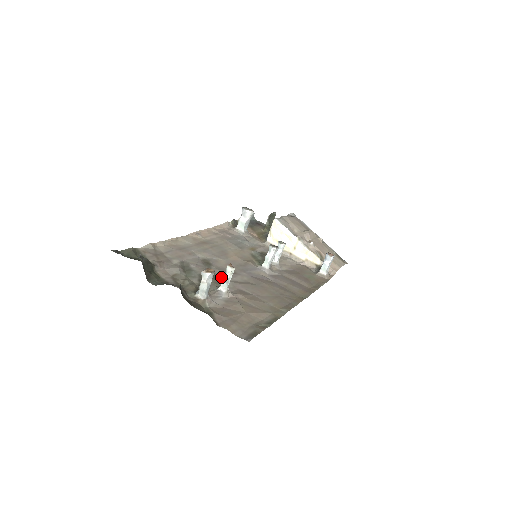
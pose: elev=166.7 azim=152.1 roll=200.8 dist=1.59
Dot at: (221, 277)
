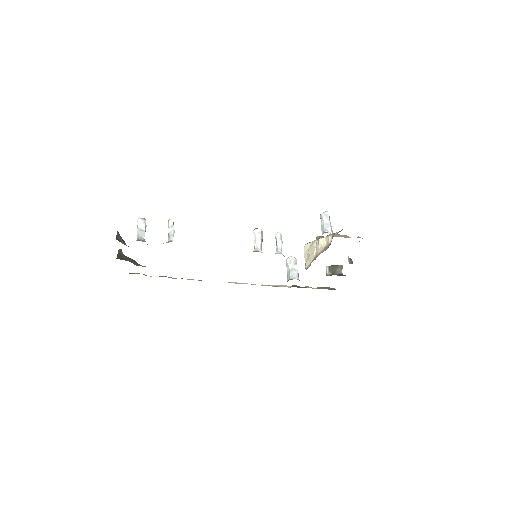
Dot at: occluded
